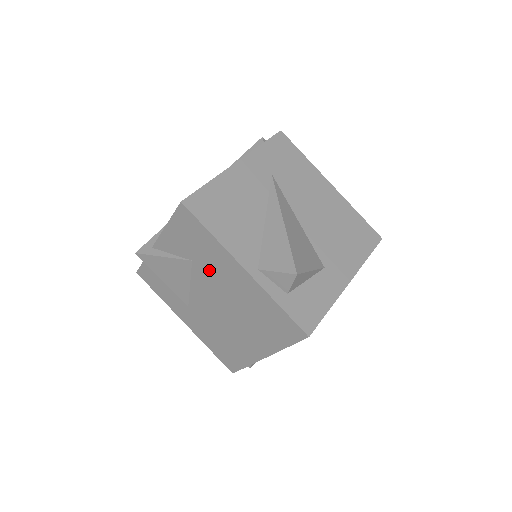
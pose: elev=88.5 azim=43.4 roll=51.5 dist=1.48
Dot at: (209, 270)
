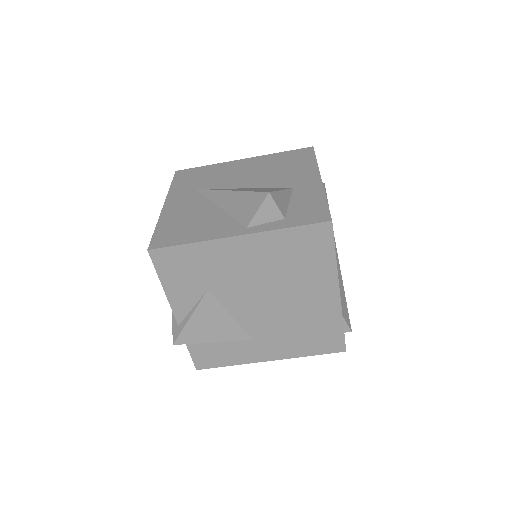
Dot at: (224, 278)
